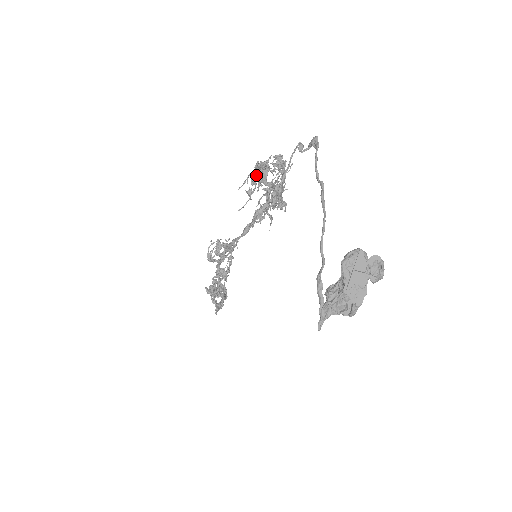
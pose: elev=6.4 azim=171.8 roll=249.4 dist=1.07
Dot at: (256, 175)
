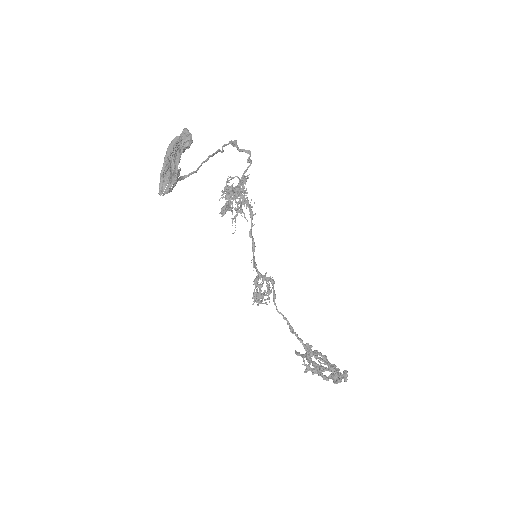
Dot at: occluded
